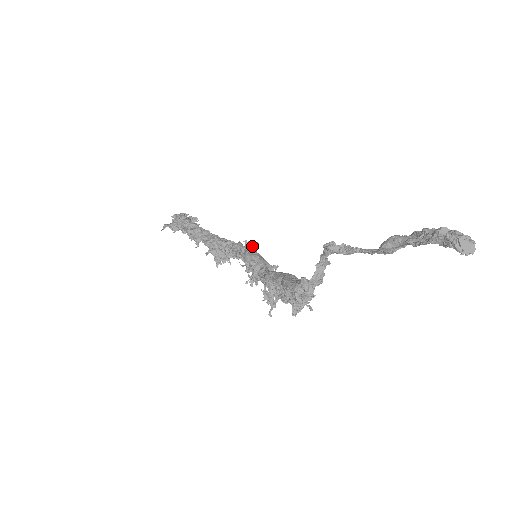
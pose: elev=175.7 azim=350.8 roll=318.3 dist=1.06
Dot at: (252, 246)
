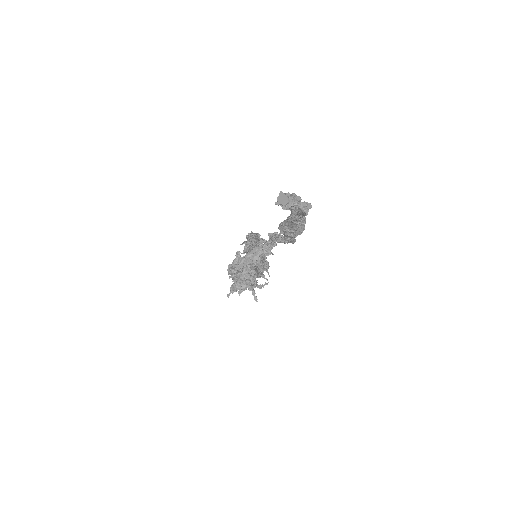
Dot at: occluded
